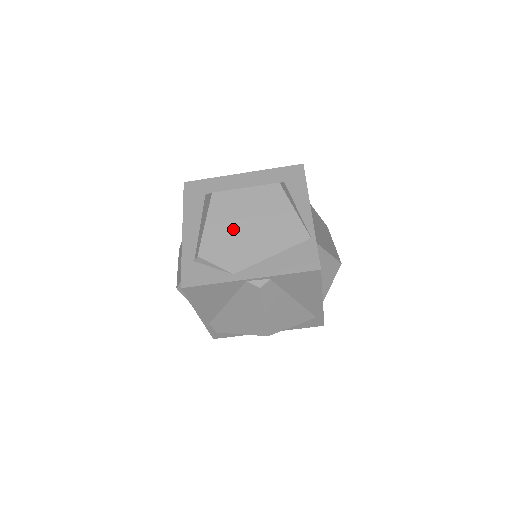
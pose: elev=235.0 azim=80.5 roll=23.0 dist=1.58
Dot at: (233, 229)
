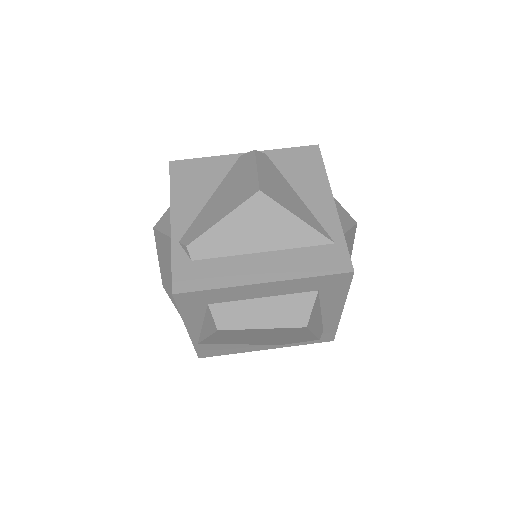
Dot at: occluded
